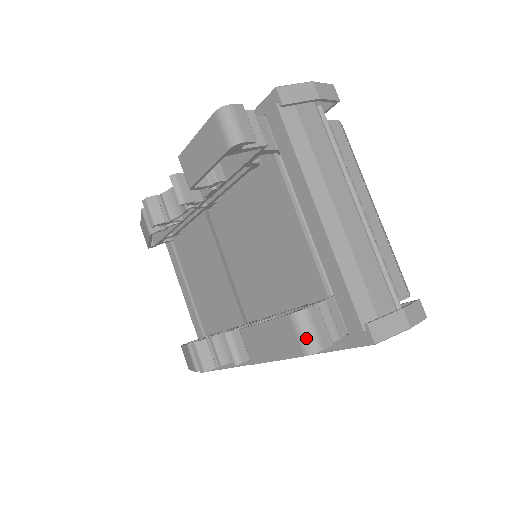
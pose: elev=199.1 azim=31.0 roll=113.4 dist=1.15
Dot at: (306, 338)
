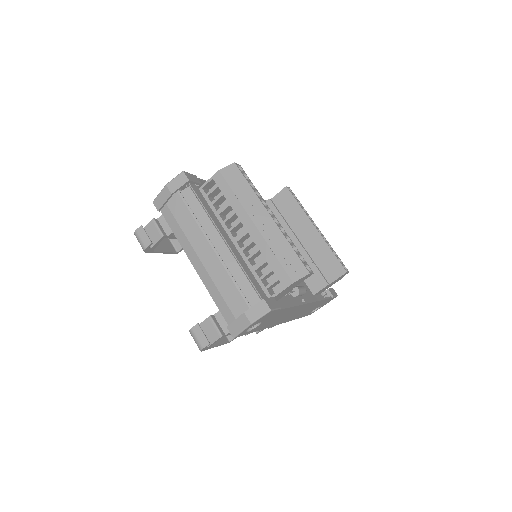
Dot at: (196, 343)
